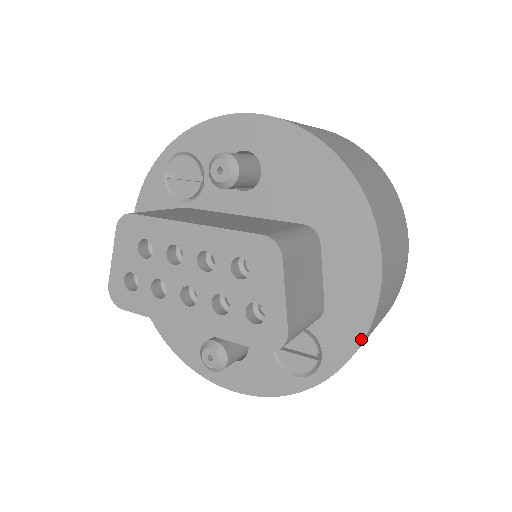
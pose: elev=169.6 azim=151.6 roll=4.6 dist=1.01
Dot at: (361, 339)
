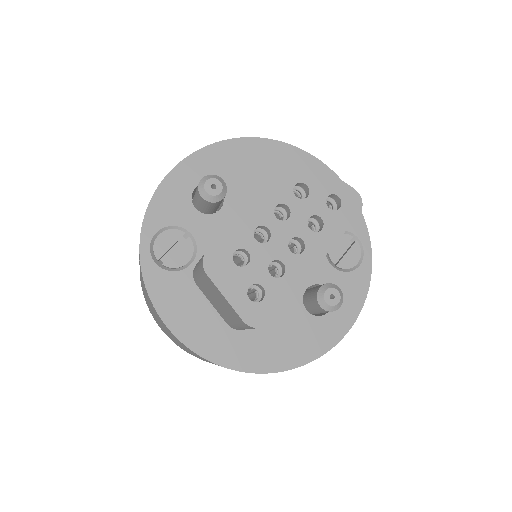
Dot at: occluded
